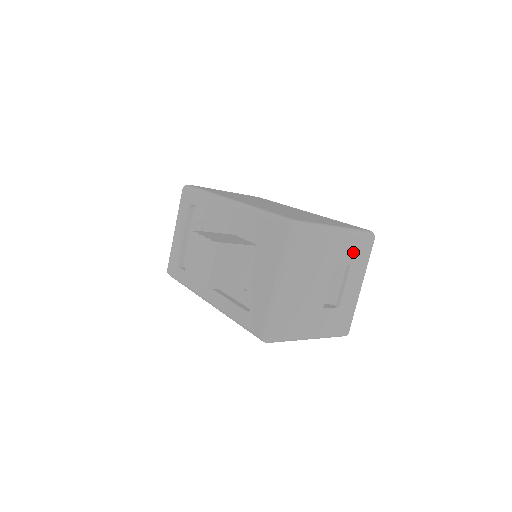
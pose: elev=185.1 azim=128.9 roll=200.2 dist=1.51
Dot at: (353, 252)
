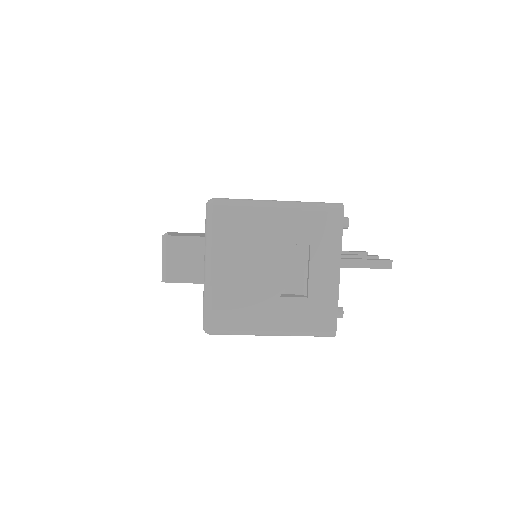
Dot at: (310, 229)
